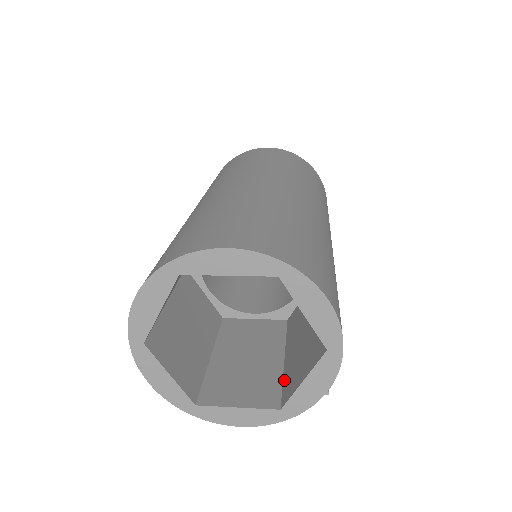
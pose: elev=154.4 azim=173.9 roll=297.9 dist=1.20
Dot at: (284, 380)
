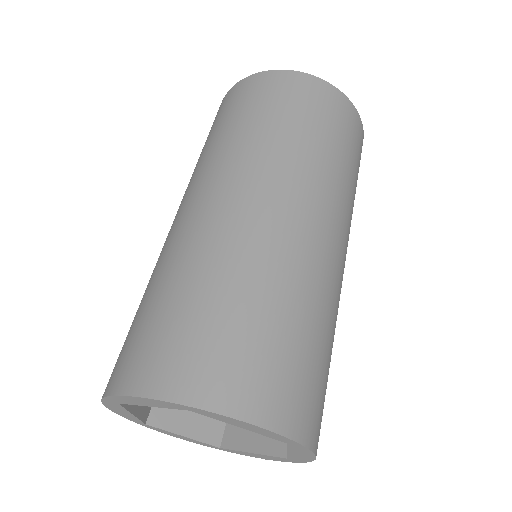
Dot at: occluded
